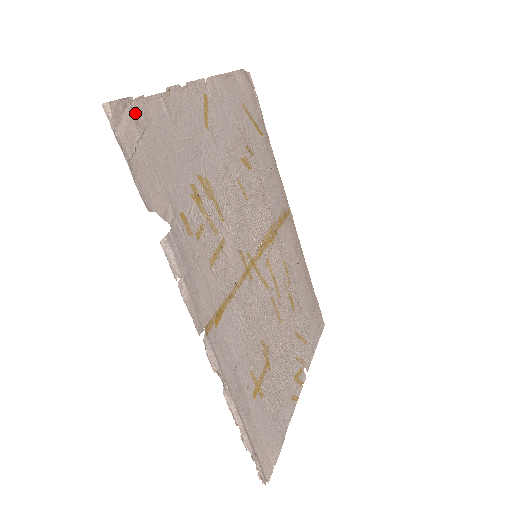
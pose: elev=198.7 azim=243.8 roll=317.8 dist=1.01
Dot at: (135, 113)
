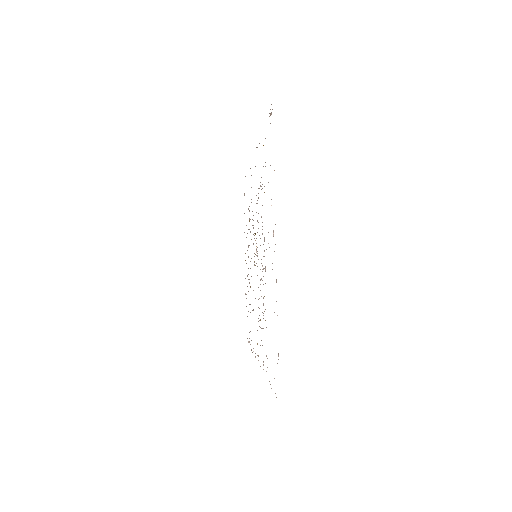
Dot at: occluded
